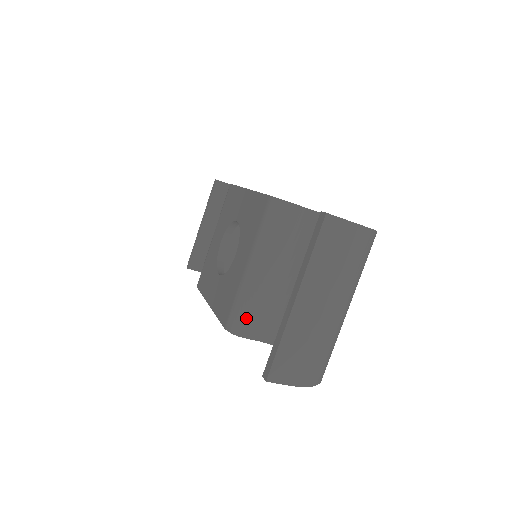
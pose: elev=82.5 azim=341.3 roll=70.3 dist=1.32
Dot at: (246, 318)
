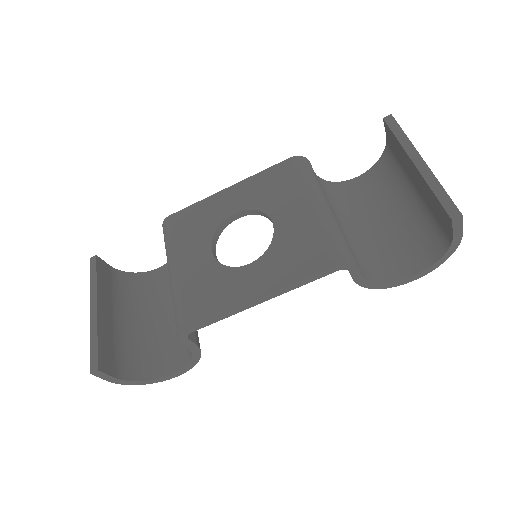
Dot at: (348, 247)
